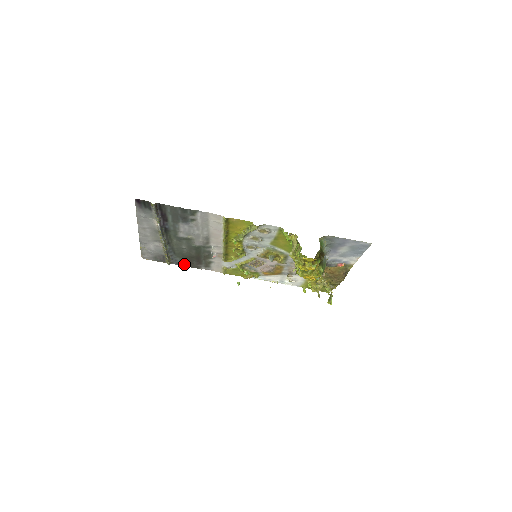
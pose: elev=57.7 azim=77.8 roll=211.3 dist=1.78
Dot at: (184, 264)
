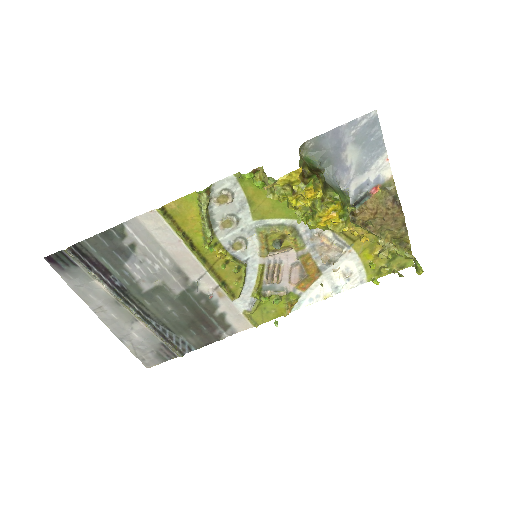
Dot at: (198, 343)
